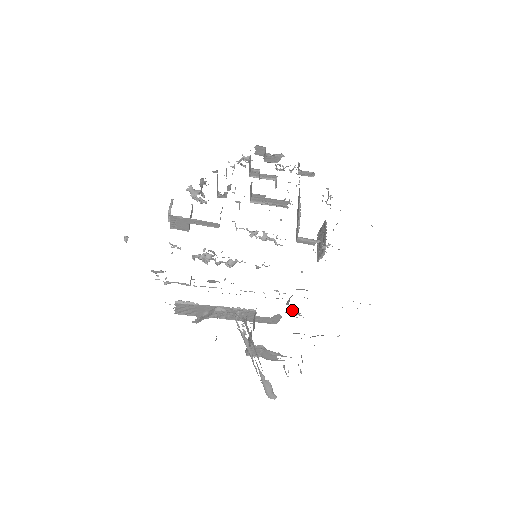
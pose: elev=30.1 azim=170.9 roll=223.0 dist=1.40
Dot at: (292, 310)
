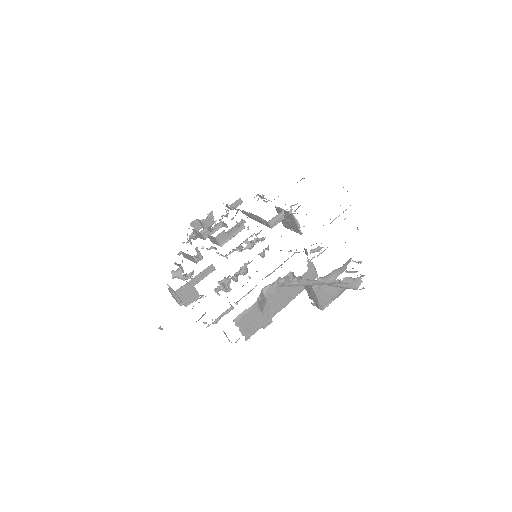
Dot at: (313, 250)
